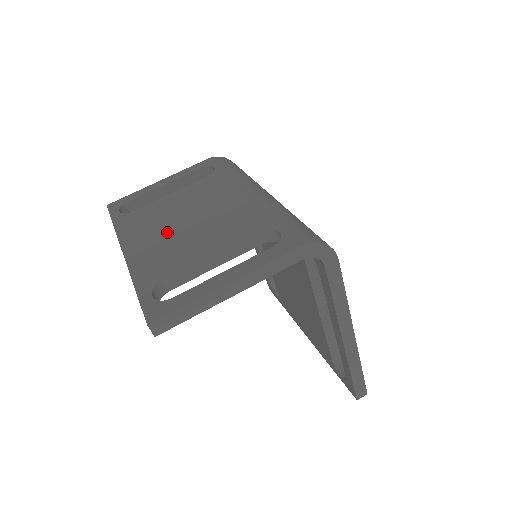
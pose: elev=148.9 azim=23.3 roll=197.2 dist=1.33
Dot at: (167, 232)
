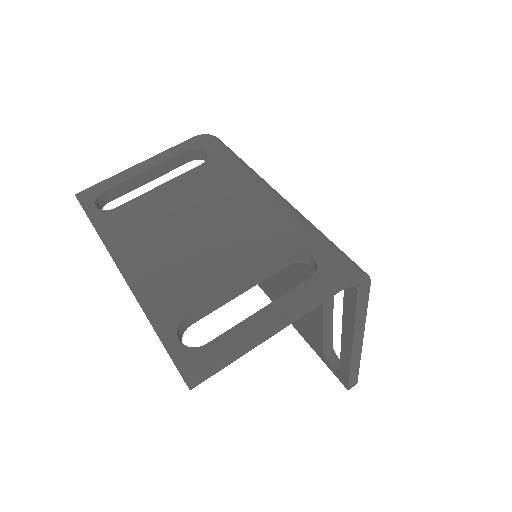
Dot at: (171, 245)
